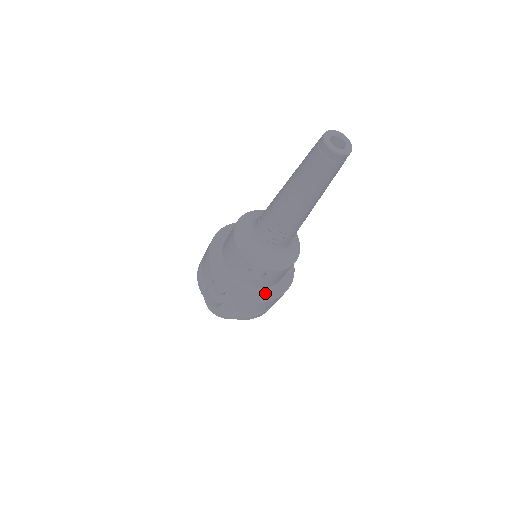
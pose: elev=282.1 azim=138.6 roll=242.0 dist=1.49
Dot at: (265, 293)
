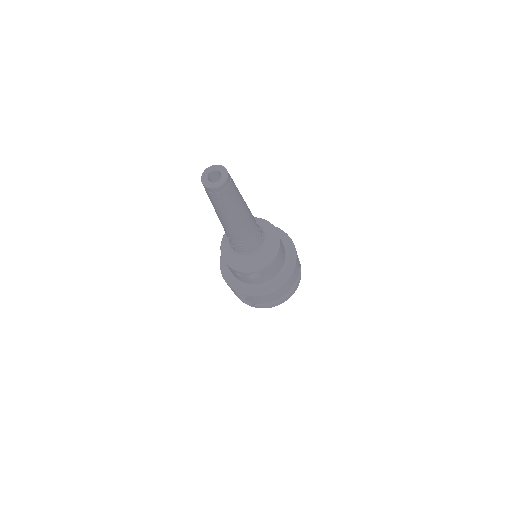
Dot at: (276, 282)
